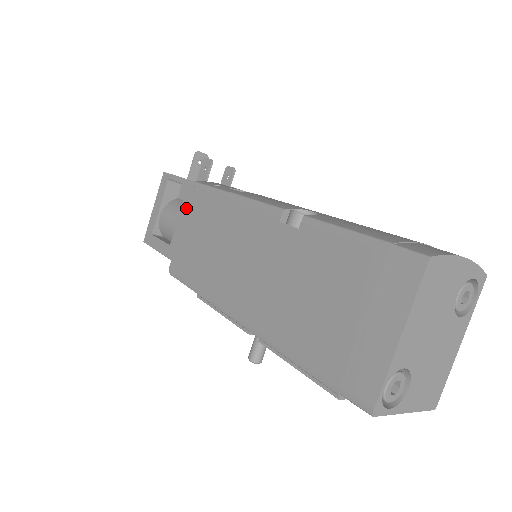
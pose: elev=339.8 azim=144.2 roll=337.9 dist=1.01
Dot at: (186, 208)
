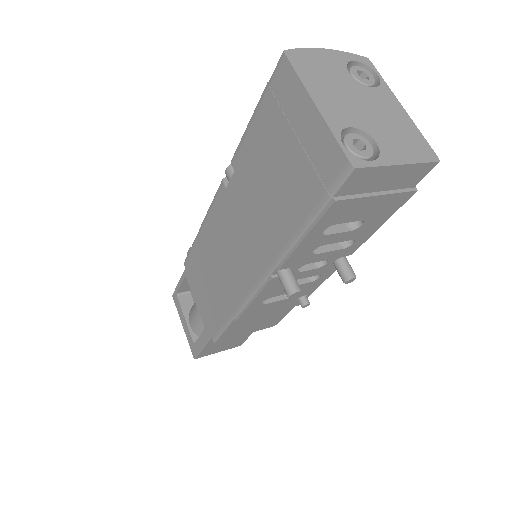
Dot at: occluded
